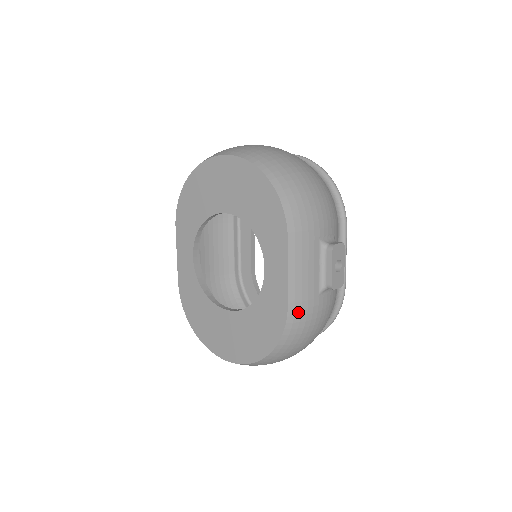
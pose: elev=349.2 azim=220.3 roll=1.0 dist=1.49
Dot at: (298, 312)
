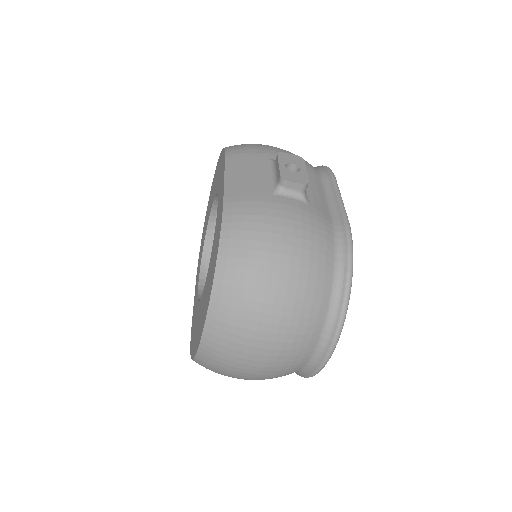
Dot at: (238, 205)
